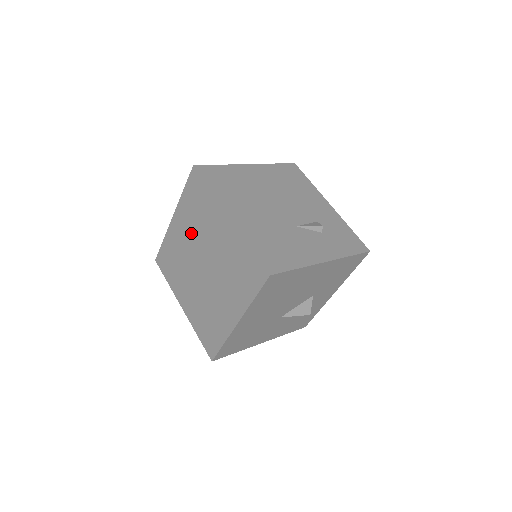
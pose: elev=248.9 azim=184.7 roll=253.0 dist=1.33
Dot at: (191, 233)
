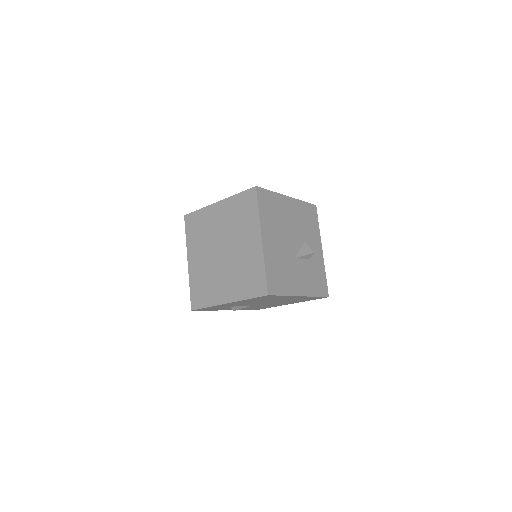
Dot at: (204, 248)
